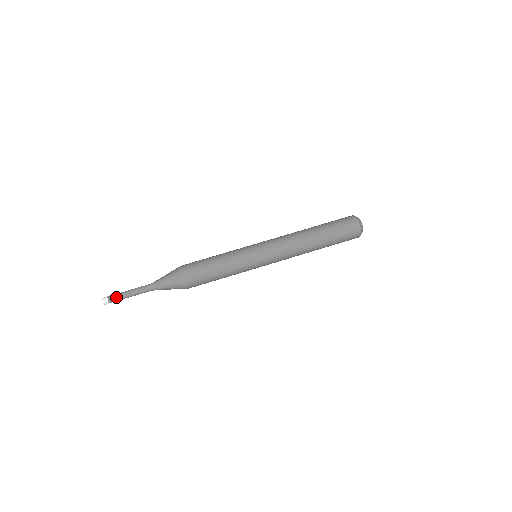
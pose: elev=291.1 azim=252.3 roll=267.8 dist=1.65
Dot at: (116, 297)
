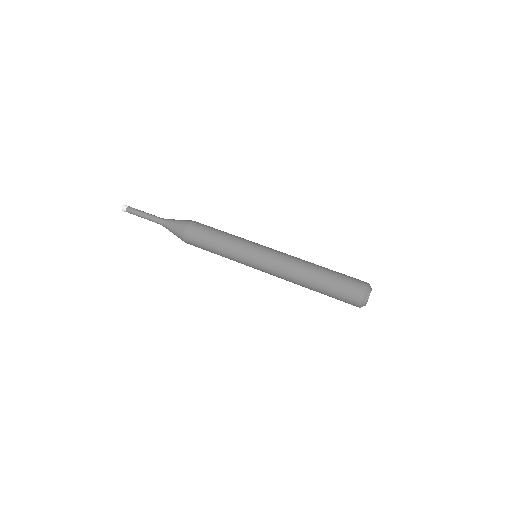
Dot at: (132, 213)
